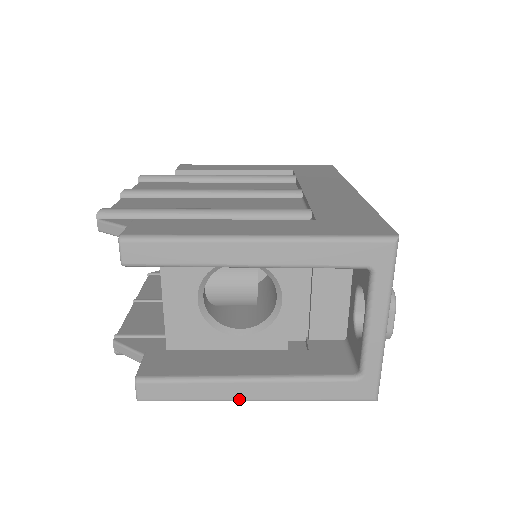
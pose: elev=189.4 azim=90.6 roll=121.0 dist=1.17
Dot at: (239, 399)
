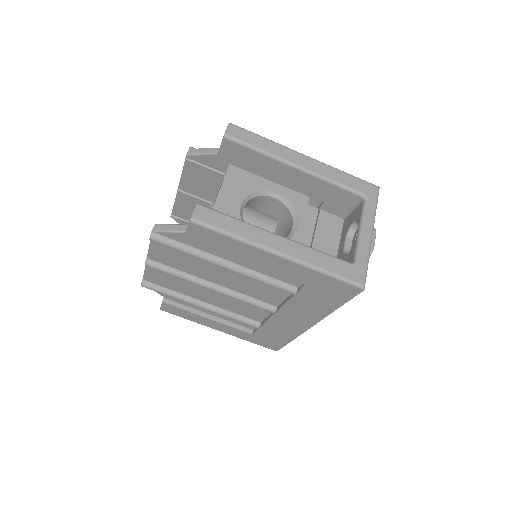
Dot at: (268, 246)
